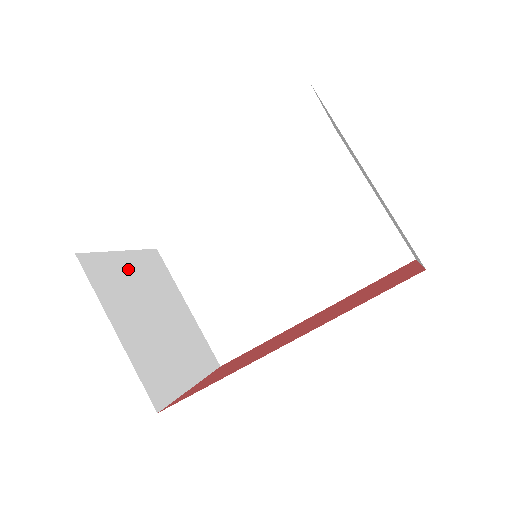
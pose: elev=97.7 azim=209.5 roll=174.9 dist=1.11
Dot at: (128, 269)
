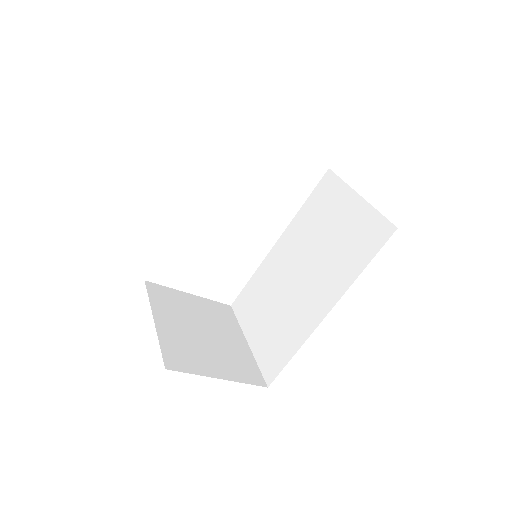
Dot at: (190, 302)
